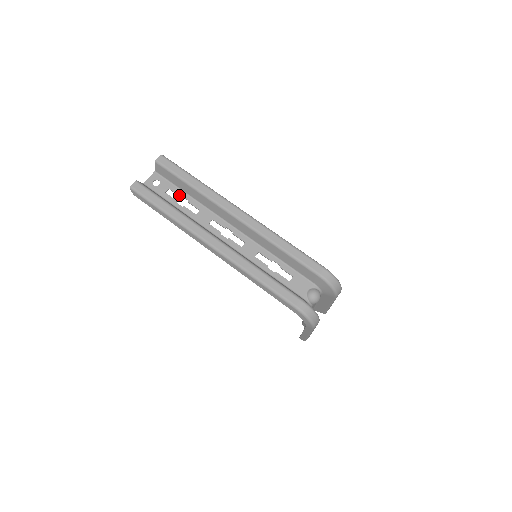
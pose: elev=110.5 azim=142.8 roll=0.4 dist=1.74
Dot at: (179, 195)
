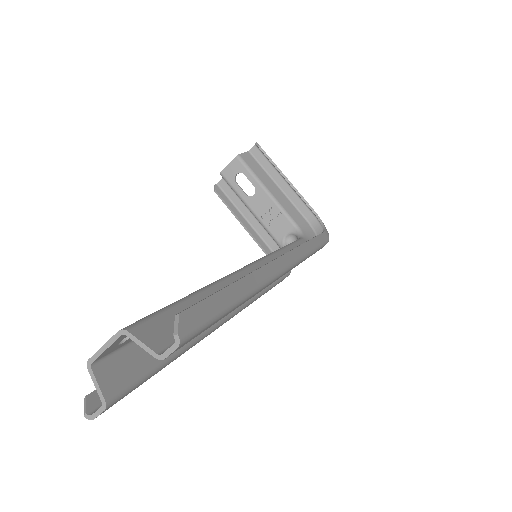
Dot at: occluded
